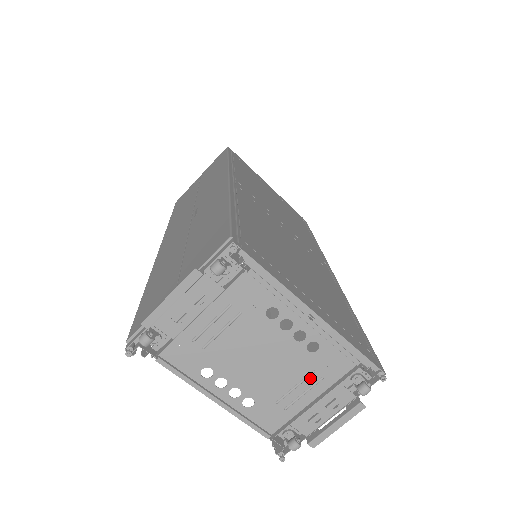
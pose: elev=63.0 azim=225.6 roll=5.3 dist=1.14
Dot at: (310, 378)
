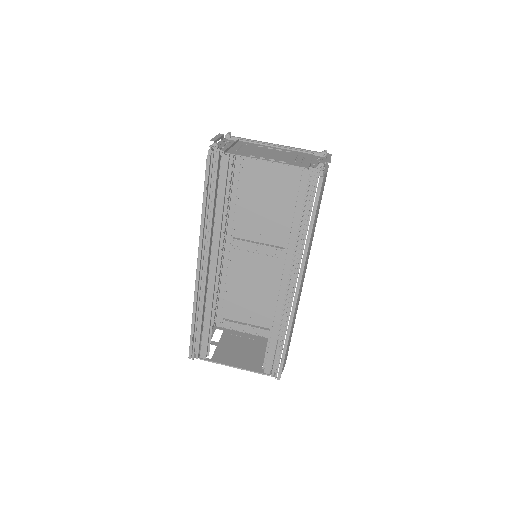
Dot at: (299, 157)
